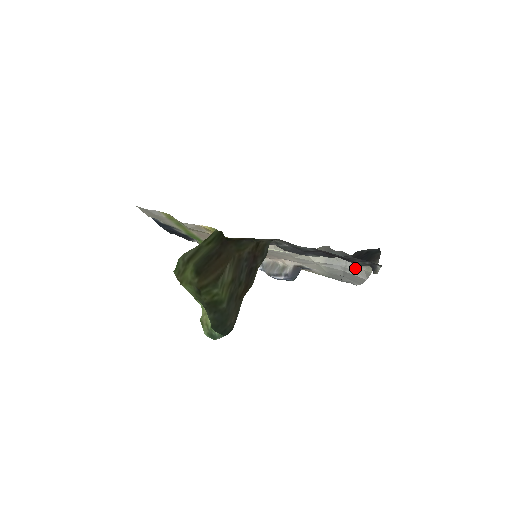
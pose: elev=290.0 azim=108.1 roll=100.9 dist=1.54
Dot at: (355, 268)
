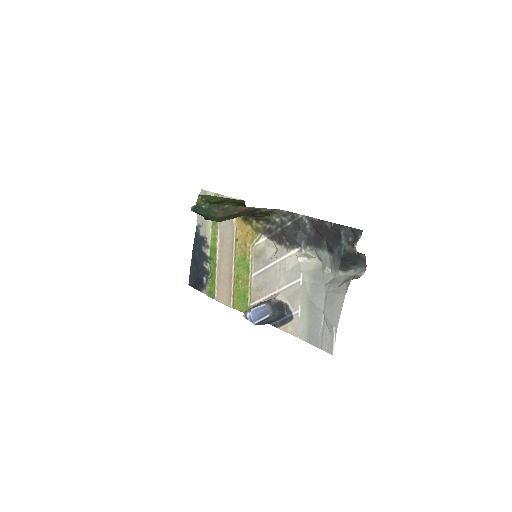
Dot at: (338, 286)
